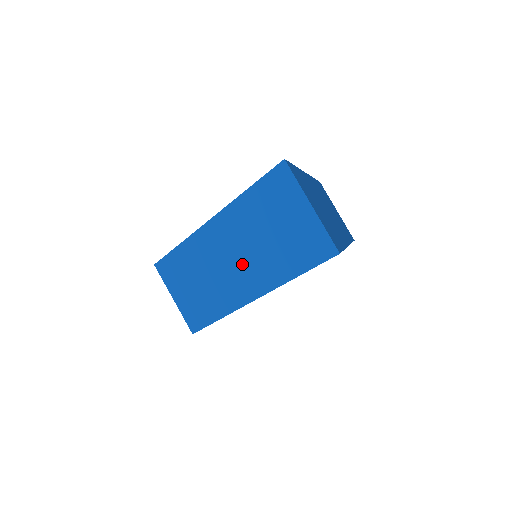
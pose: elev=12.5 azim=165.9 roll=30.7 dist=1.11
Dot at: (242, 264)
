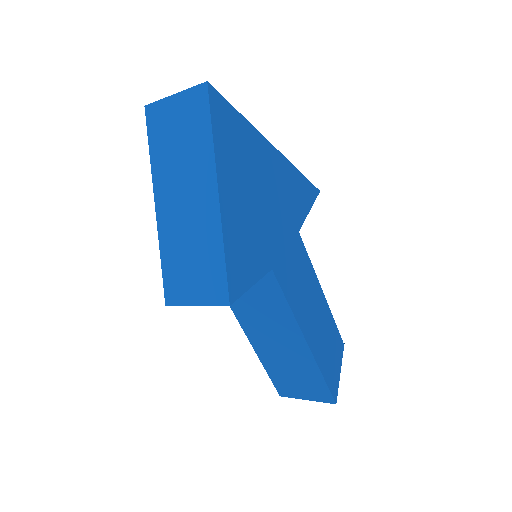
Dot at: (190, 190)
